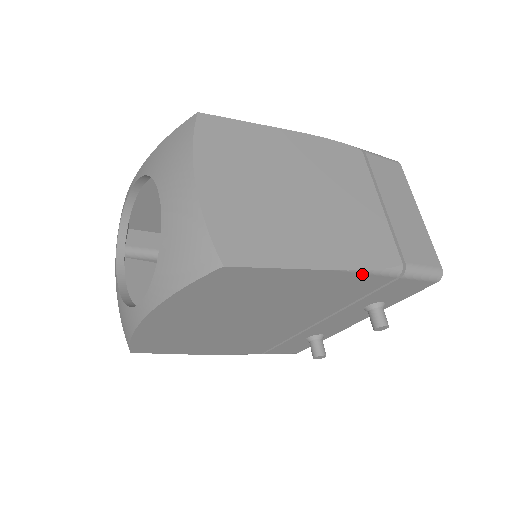
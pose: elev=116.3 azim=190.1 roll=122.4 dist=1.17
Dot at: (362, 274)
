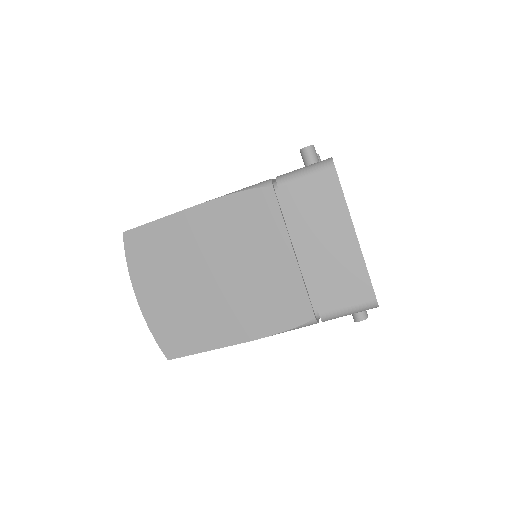
Dot at: (277, 333)
